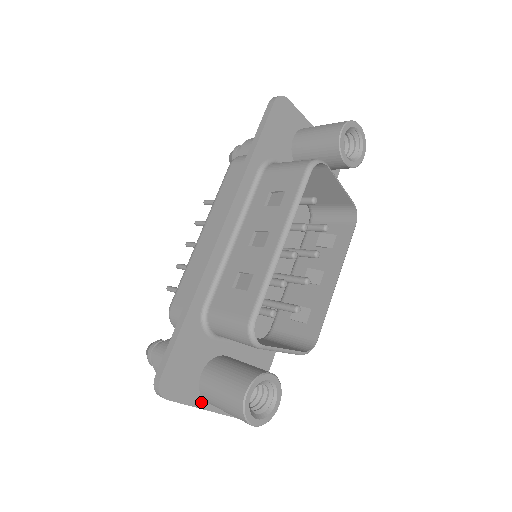
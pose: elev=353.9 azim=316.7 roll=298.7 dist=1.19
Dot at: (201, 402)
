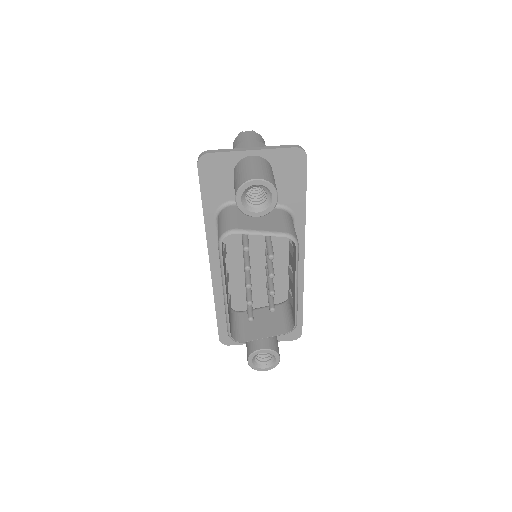
Dot at: occluded
